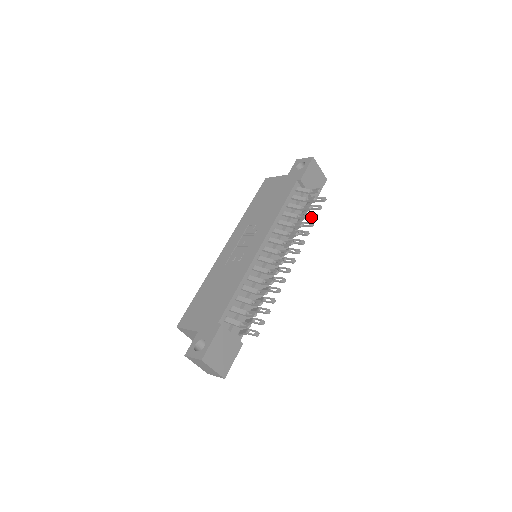
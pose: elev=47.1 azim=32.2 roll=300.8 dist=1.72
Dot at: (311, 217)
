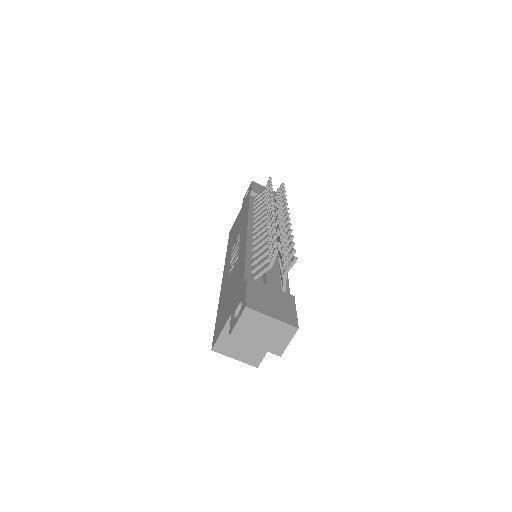
Dot at: (280, 197)
